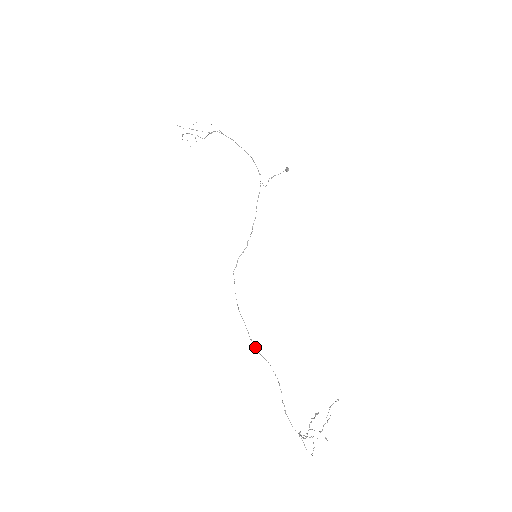
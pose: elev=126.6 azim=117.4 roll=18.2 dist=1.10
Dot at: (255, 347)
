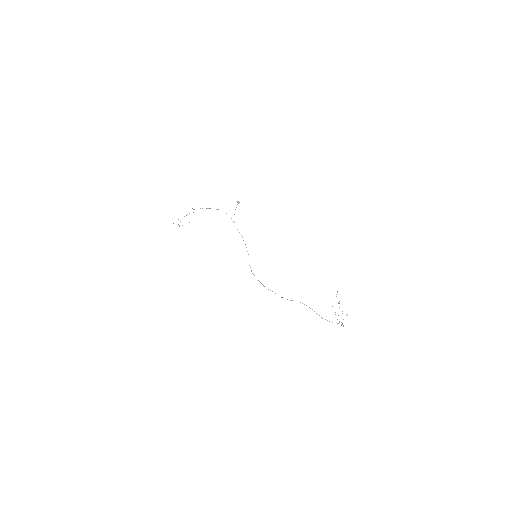
Dot at: occluded
